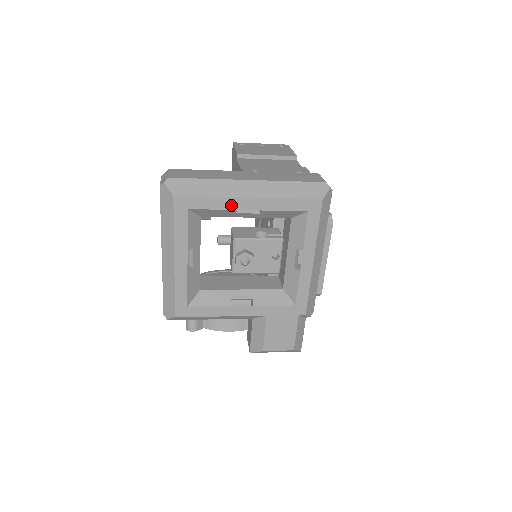
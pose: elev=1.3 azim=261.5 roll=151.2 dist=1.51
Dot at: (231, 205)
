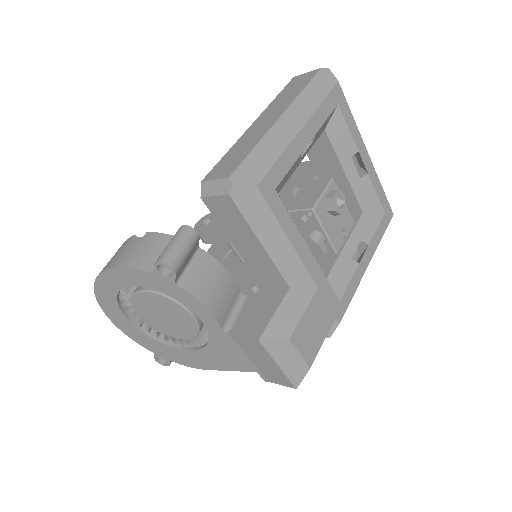
Dot at: (358, 143)
